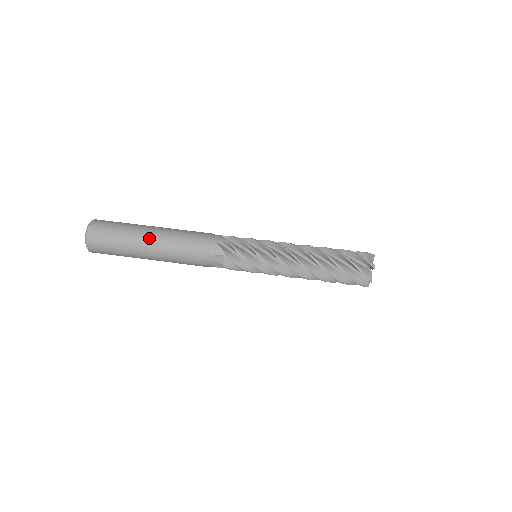
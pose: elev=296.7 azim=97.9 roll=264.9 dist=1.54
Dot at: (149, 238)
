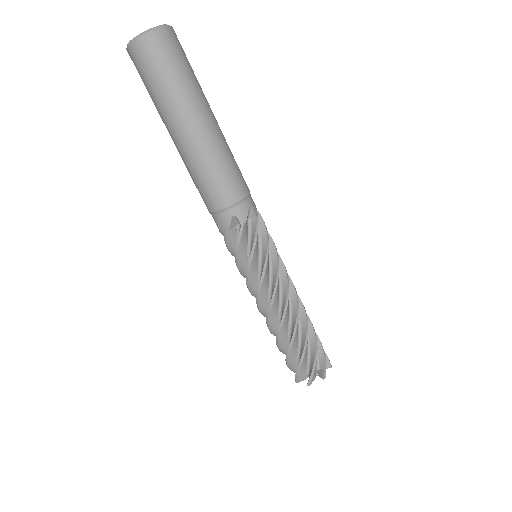
Dot at: (183, 132)
